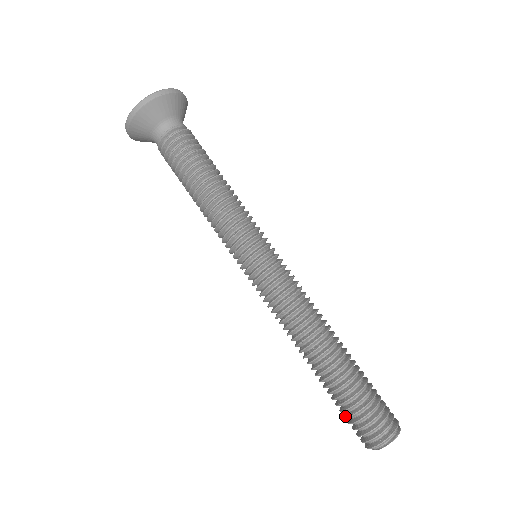
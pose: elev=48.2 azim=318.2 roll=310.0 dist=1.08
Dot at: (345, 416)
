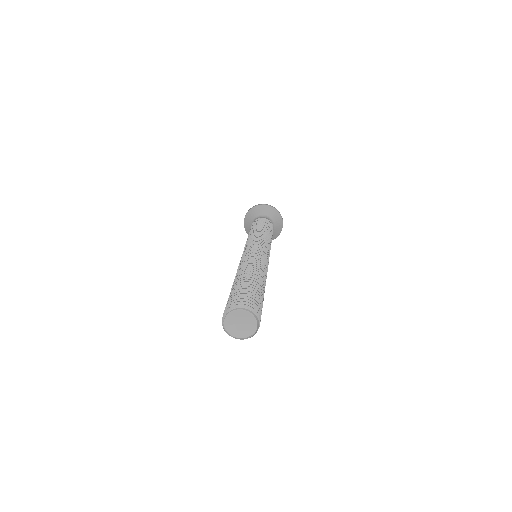
Dot at: occluded
